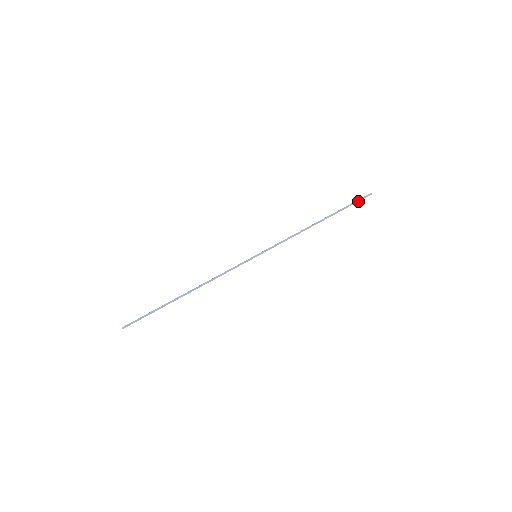
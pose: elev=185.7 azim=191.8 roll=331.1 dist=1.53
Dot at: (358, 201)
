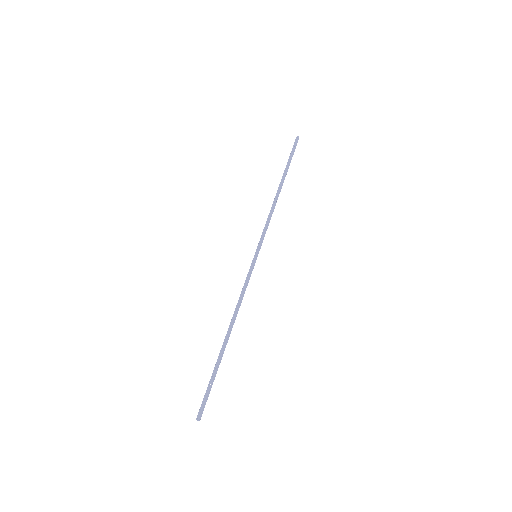
Dot at: (294, 150)
